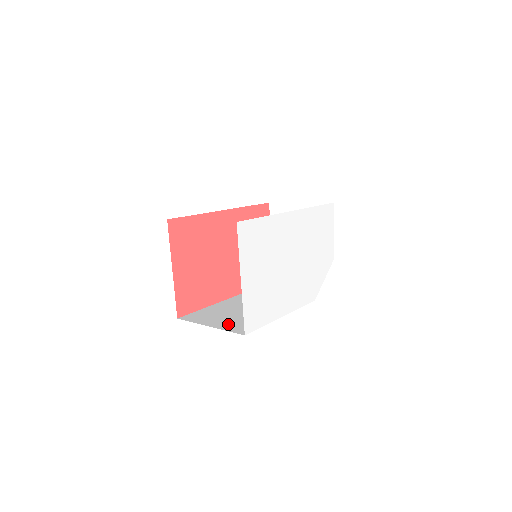
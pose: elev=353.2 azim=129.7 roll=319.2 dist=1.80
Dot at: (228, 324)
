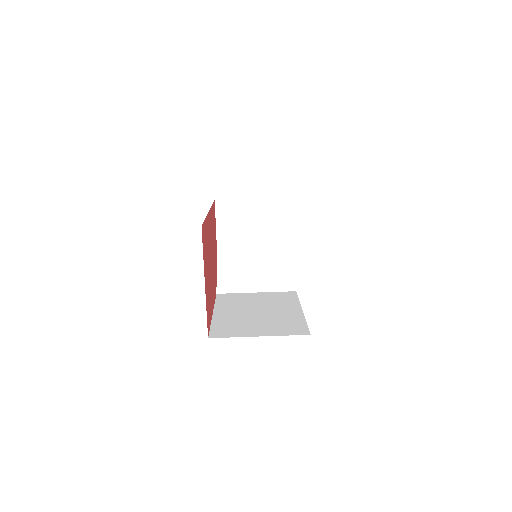
Dot at: (273, 329)
